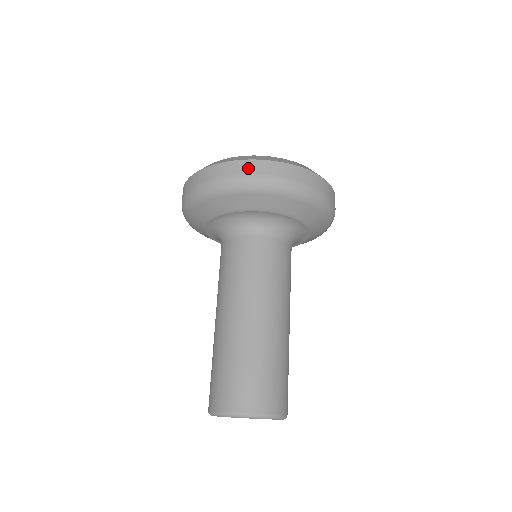
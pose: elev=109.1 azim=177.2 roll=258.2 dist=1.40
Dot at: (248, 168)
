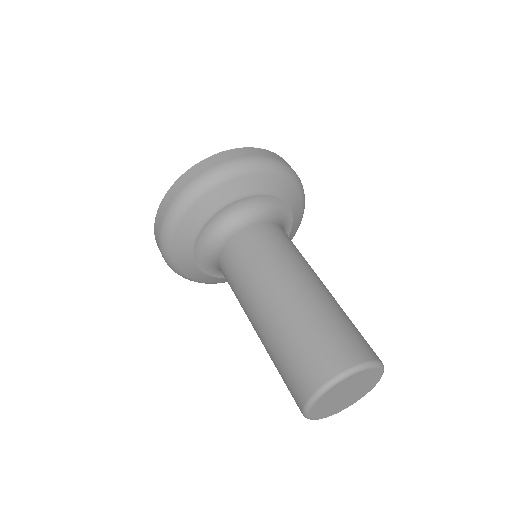
Dot at: (210, 163)
